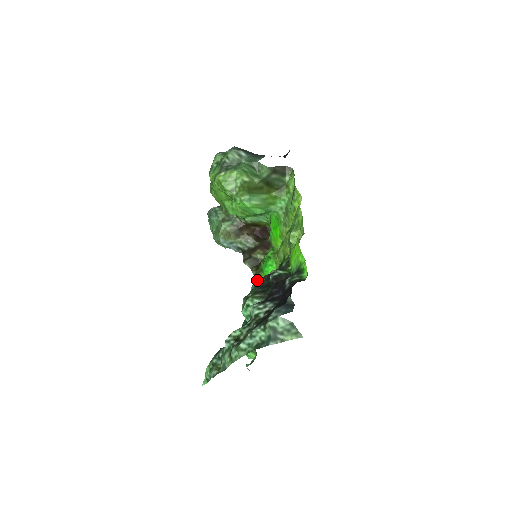
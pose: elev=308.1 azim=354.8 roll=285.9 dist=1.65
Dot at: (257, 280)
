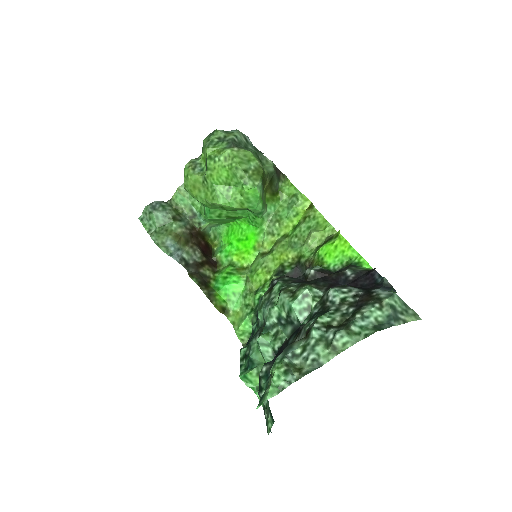
Dot at: (211, 300)
